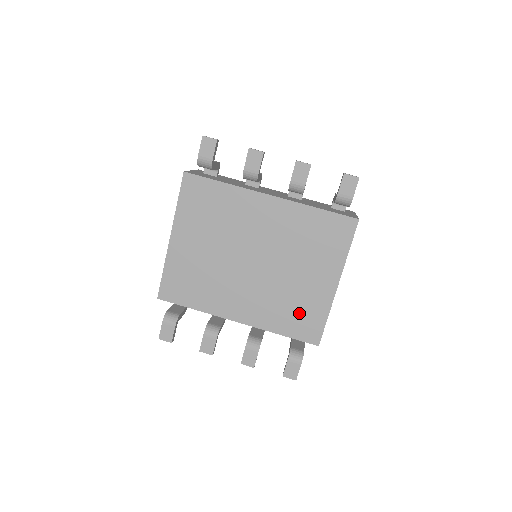
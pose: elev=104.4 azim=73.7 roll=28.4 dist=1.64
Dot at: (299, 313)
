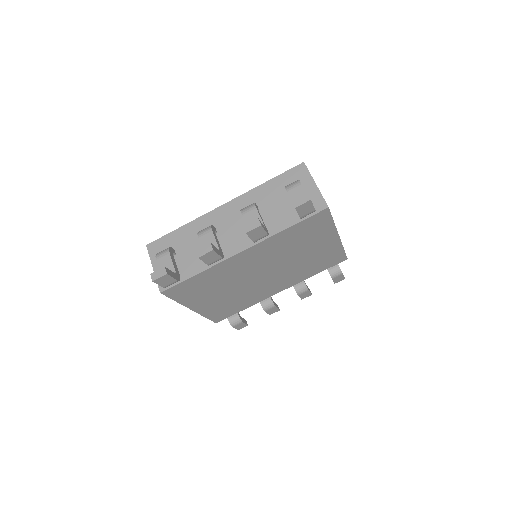
Dot at: (321, 262)
